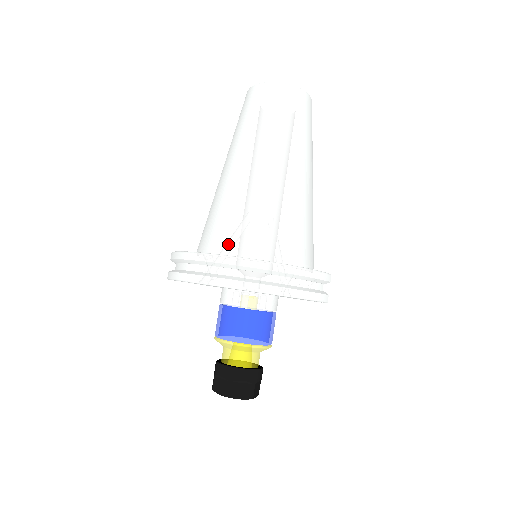
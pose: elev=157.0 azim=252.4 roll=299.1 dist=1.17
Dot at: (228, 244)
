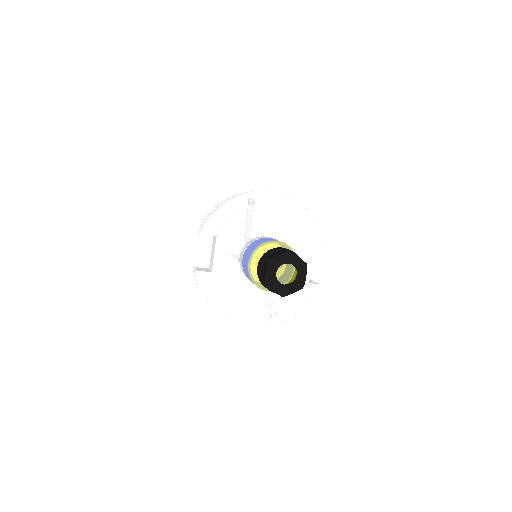
Dot at: occluded
